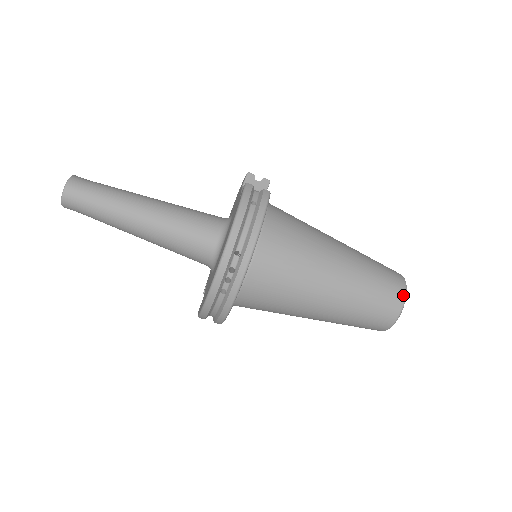
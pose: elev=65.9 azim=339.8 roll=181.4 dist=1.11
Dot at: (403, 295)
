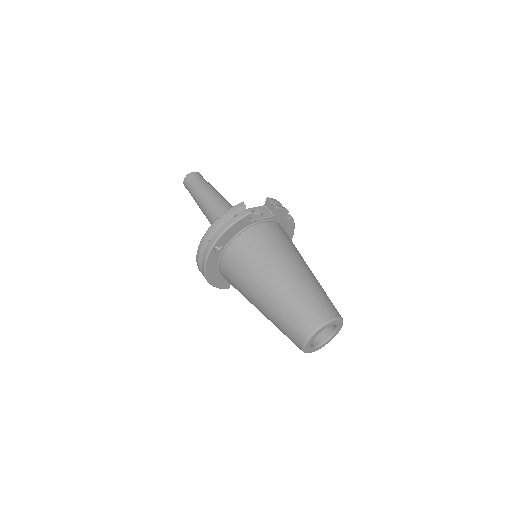
Dot at: (313, 328)
